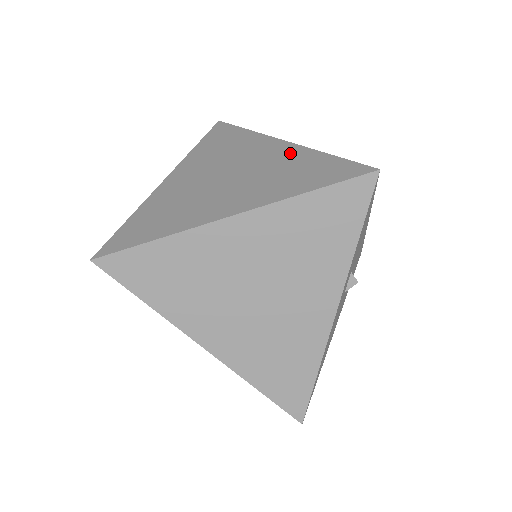
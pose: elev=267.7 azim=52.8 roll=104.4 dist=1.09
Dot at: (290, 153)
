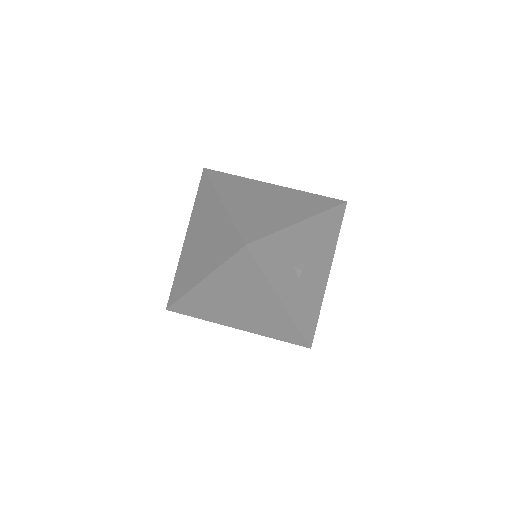
Dot at: (222, 219)
